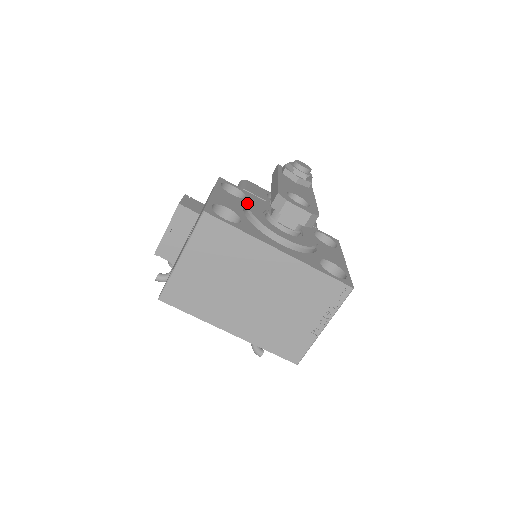
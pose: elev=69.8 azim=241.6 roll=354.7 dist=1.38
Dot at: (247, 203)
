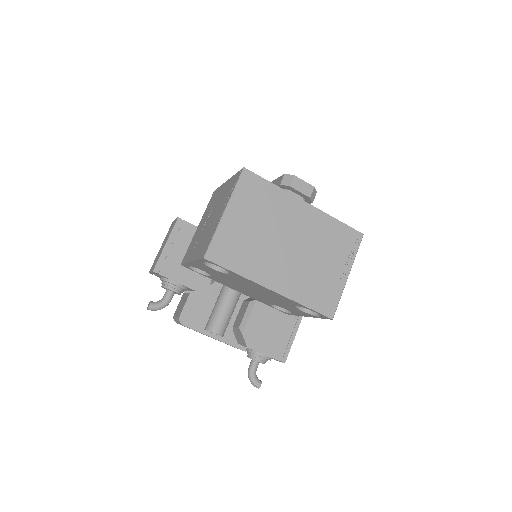
Dot at: occluded
